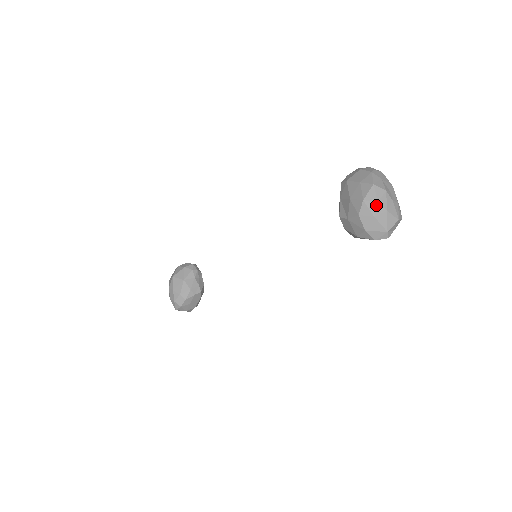
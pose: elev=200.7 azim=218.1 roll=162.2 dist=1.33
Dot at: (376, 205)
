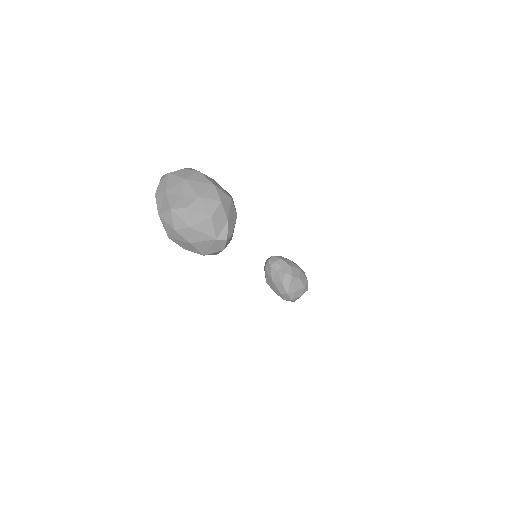
Dot at: (177, 234)
